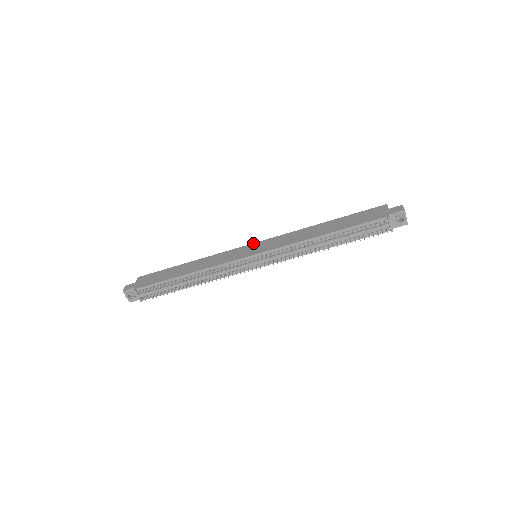
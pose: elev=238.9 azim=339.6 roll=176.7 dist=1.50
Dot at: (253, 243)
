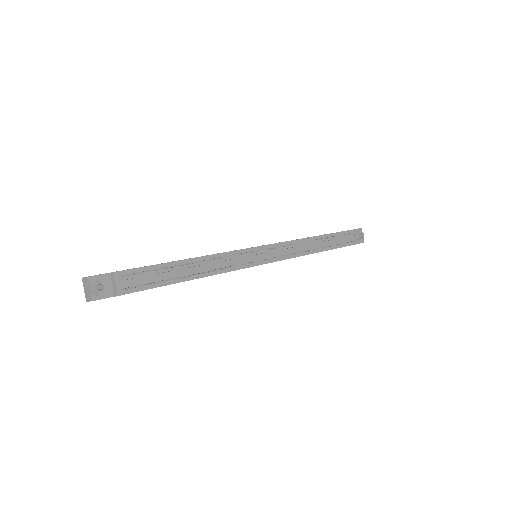
Dot at: occluded
